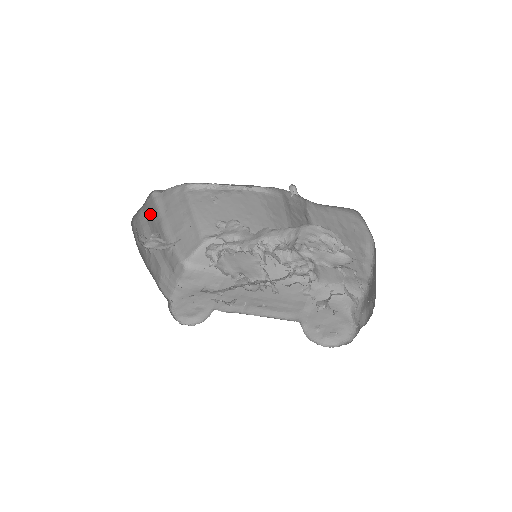
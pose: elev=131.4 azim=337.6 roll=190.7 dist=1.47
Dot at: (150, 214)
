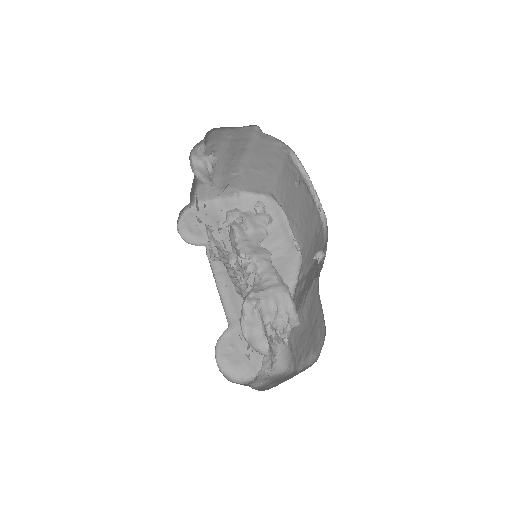
Dot at: (239, 137)
